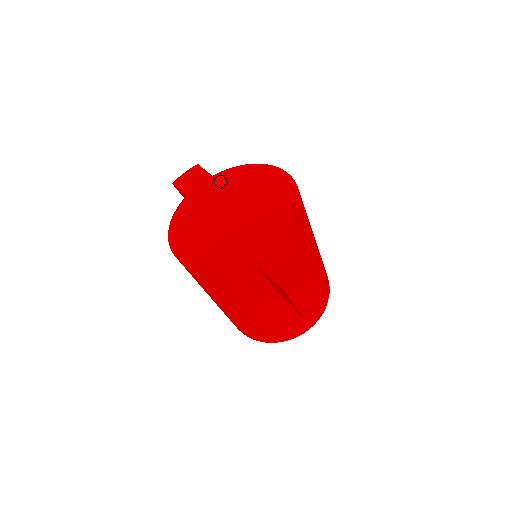
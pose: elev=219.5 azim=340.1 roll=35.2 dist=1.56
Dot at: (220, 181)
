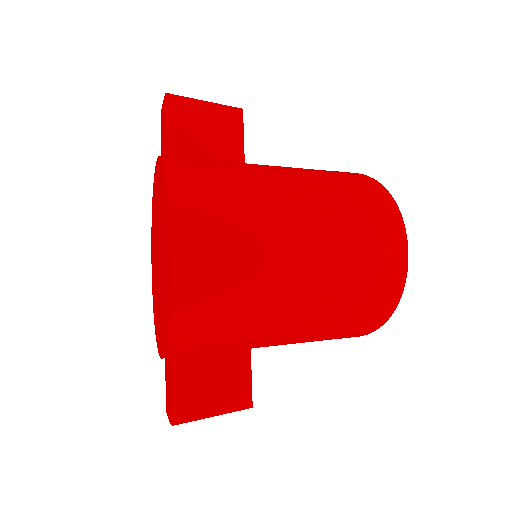
Dot at: (159, 179)
